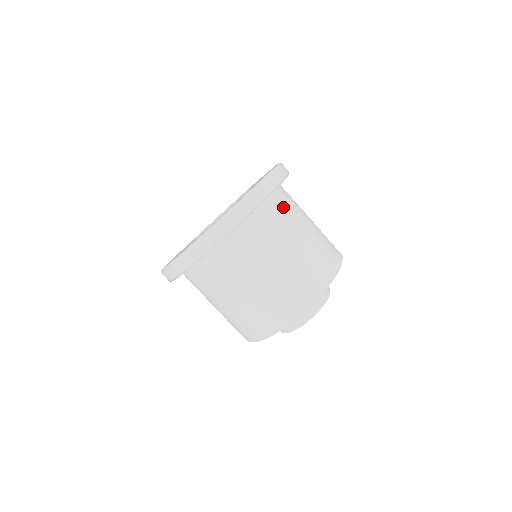
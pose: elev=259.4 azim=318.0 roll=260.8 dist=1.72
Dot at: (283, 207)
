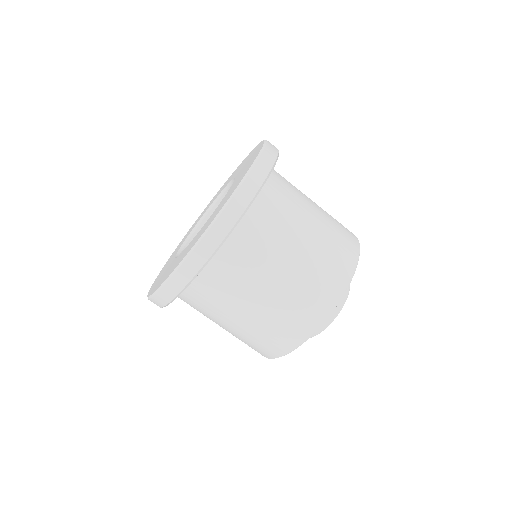
Dot at: (273, 210)
